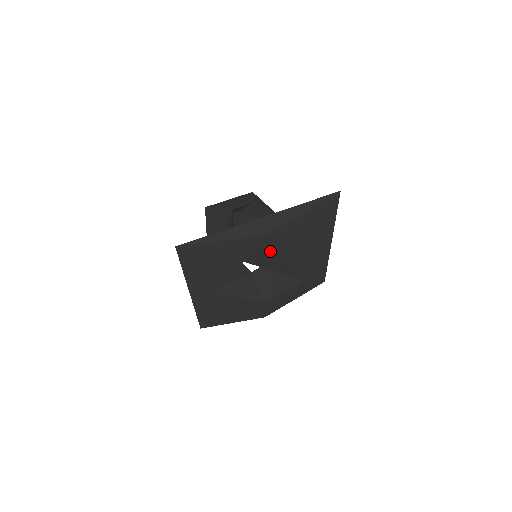
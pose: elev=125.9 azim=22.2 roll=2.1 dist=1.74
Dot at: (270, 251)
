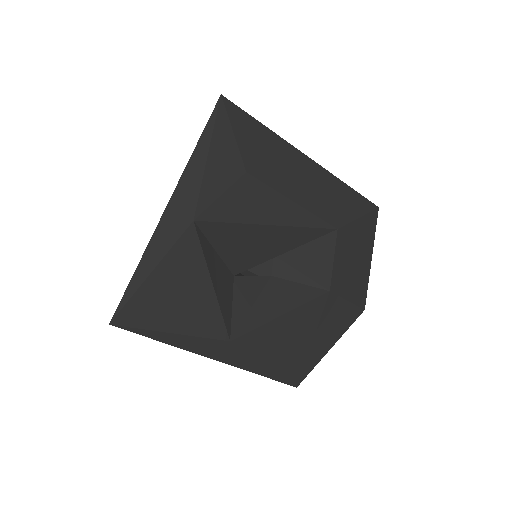
Dot at: (237, 233)
